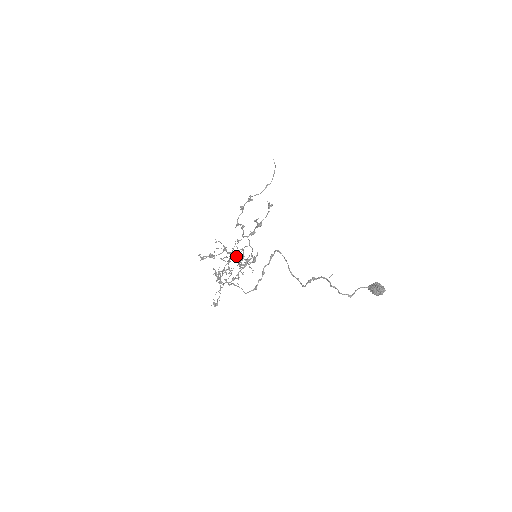
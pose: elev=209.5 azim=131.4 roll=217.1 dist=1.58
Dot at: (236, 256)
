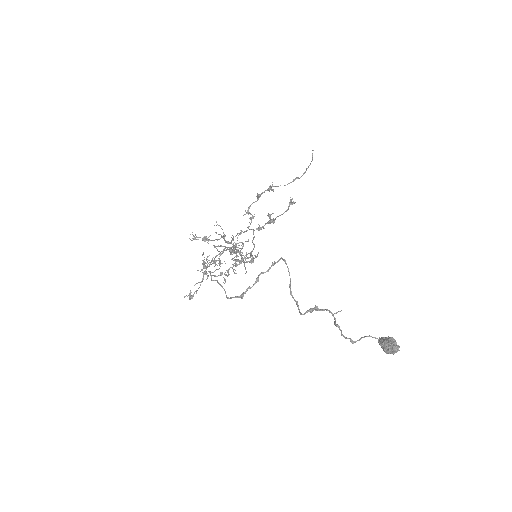
Dot at: occluded
